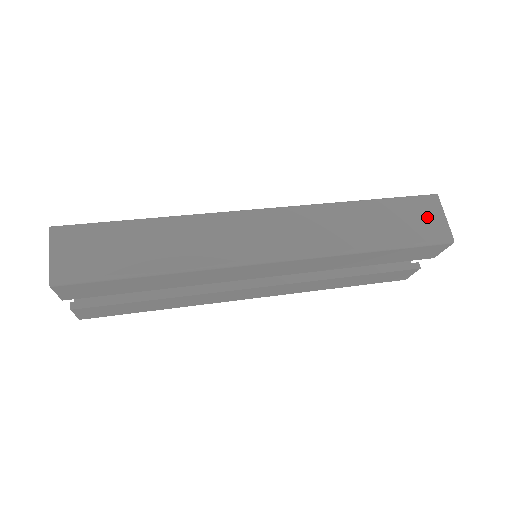
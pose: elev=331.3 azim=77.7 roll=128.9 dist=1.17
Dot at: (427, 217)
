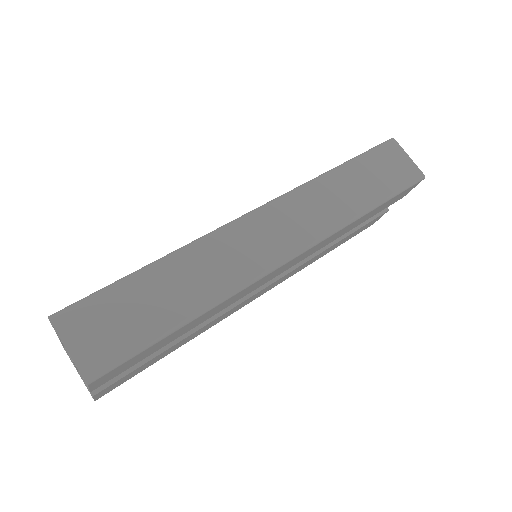
Dot at: (396, 162)
